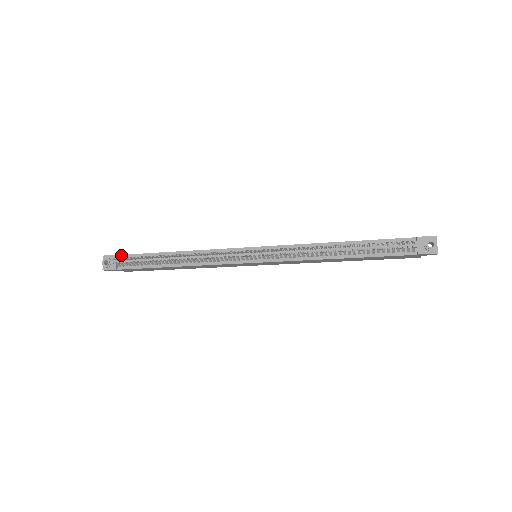
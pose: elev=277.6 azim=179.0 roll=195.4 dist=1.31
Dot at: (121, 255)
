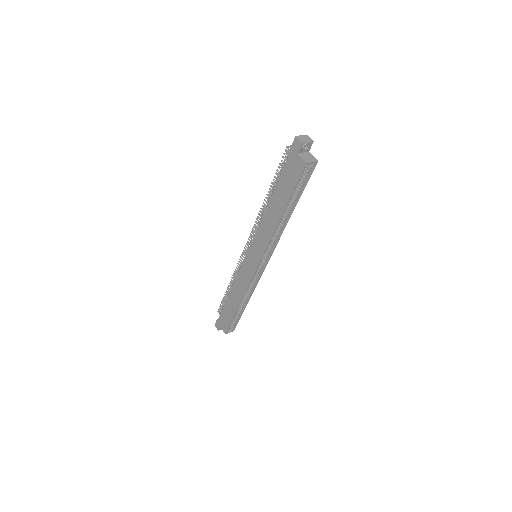
Dot at: occluded
